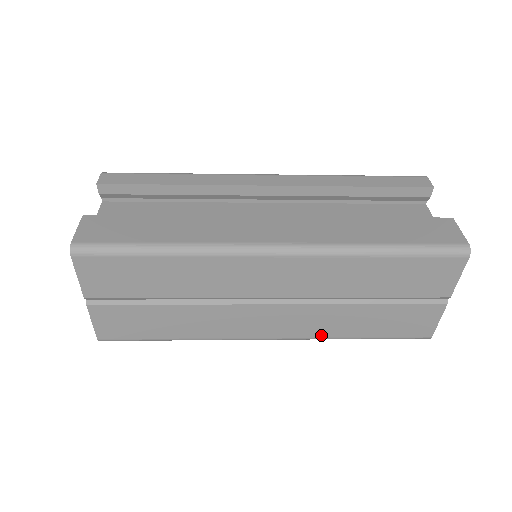
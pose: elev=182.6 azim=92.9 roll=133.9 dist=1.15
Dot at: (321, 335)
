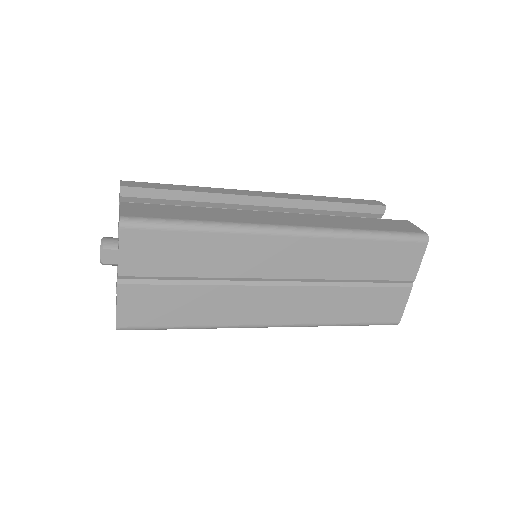
Dot at: (316, 321)
